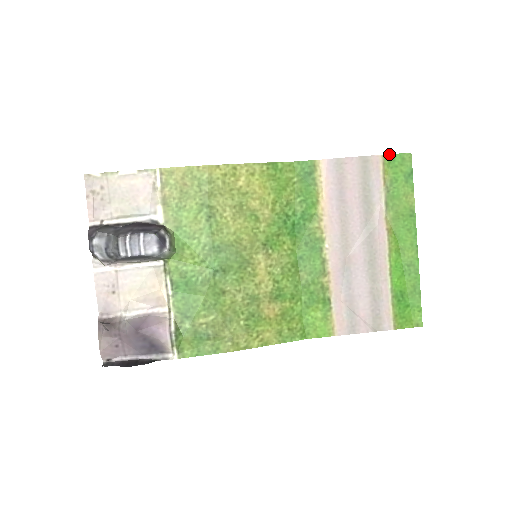
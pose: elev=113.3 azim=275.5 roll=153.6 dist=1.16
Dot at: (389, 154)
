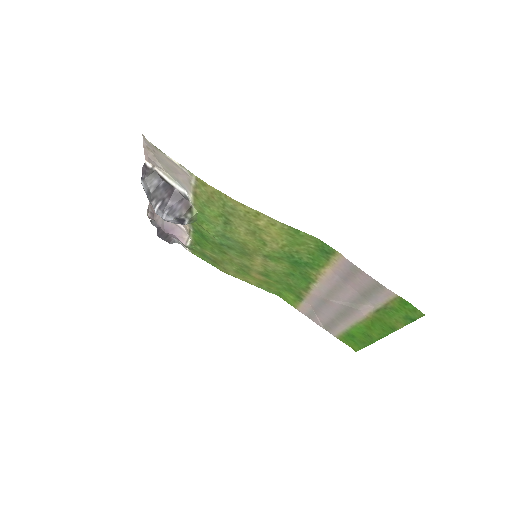
Dot at: occluded
